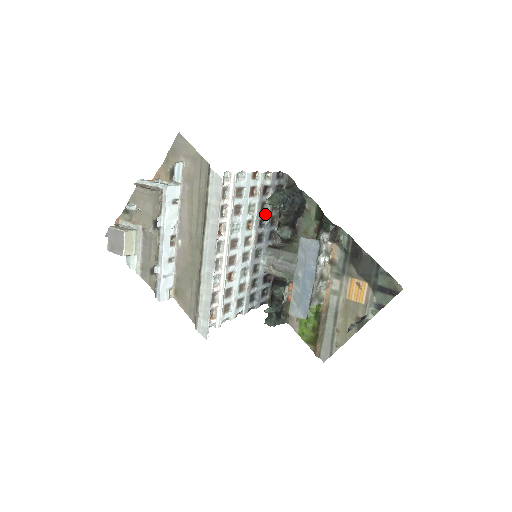
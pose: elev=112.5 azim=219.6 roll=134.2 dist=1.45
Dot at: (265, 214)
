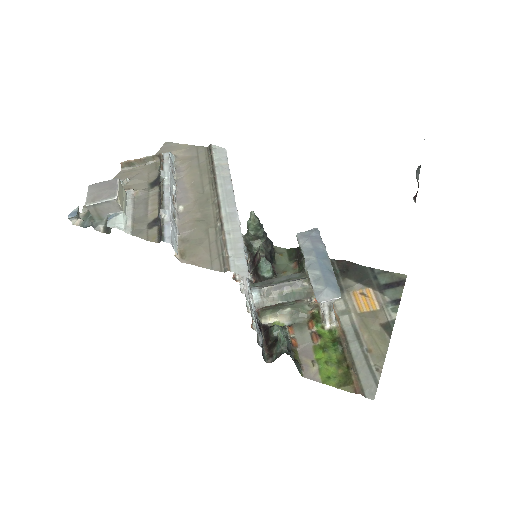
Dot at: occluded
